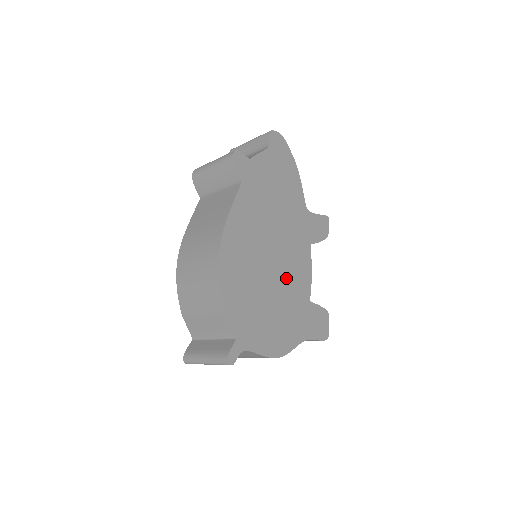
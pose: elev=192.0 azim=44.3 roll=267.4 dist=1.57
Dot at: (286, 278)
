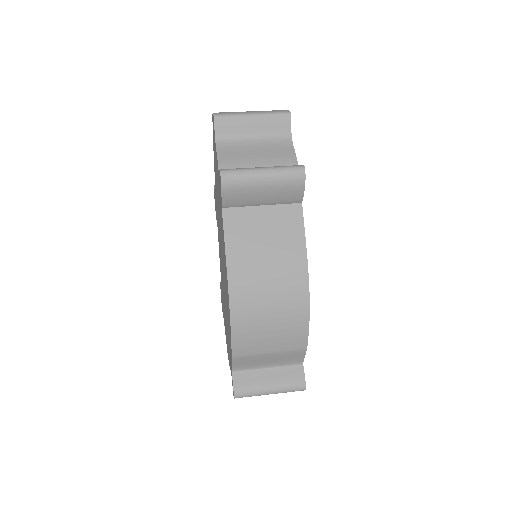
Dot at: occluded
